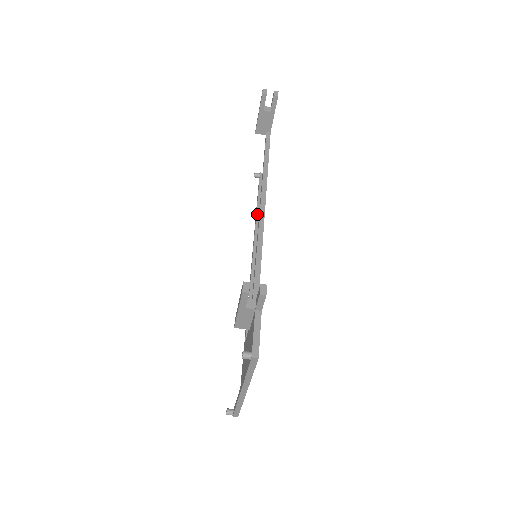
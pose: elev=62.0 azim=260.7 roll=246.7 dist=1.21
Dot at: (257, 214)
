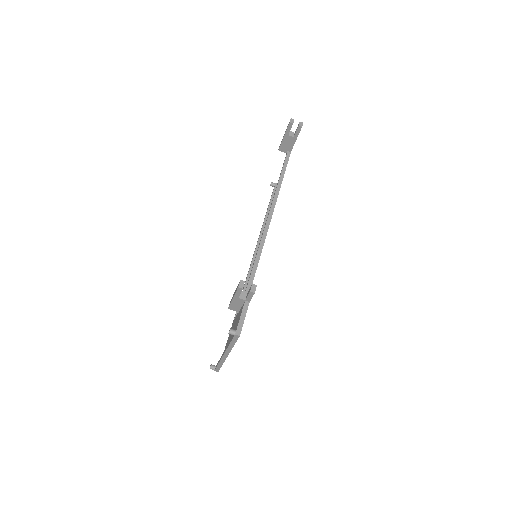
Dot at: (265, 219)
